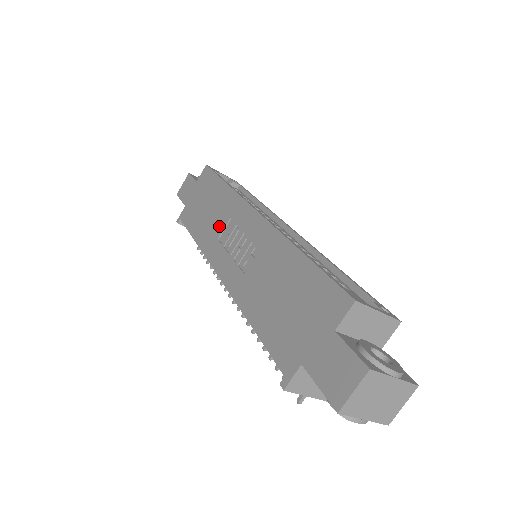
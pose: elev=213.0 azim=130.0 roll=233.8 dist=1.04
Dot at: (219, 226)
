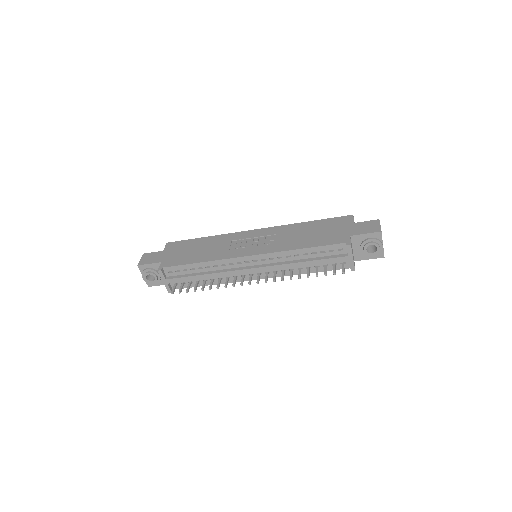
Dot at: (224, 247)
